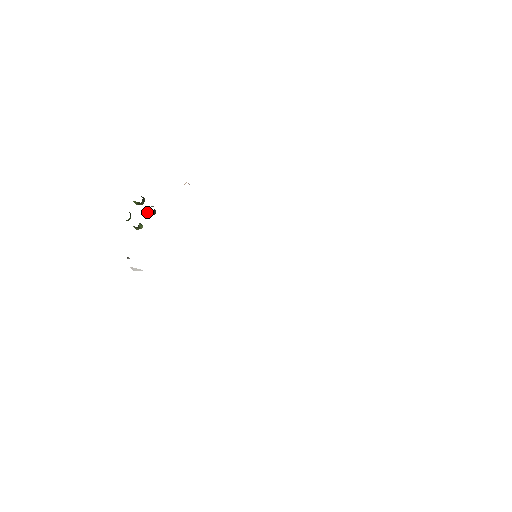
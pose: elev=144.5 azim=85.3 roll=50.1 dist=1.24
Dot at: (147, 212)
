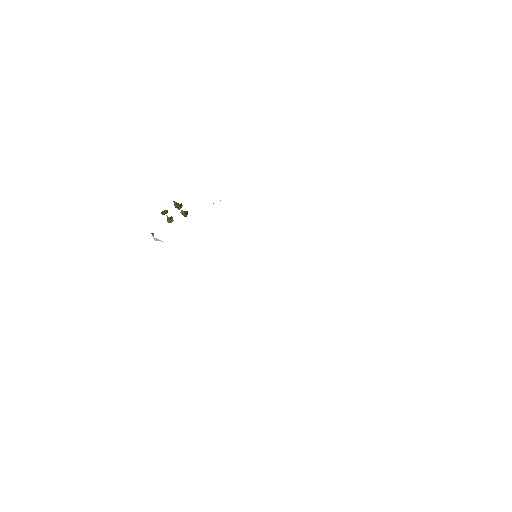
Dot at: (181, 212)
